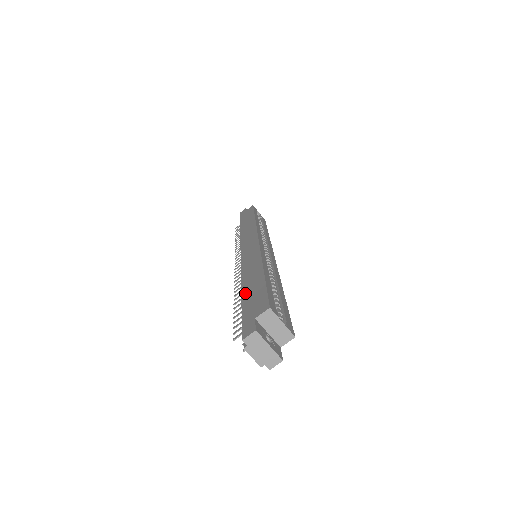
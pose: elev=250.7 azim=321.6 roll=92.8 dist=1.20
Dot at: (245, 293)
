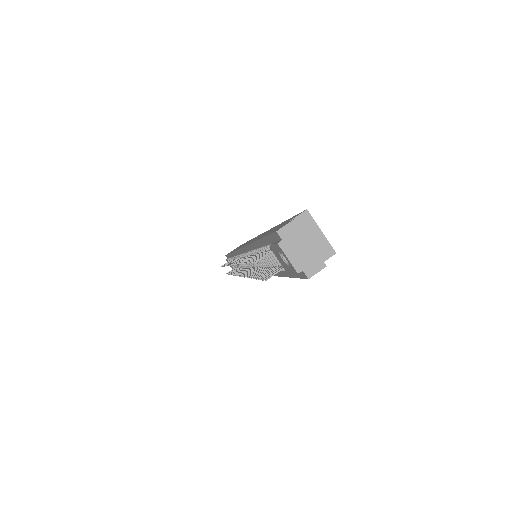
Dot at: occluded
